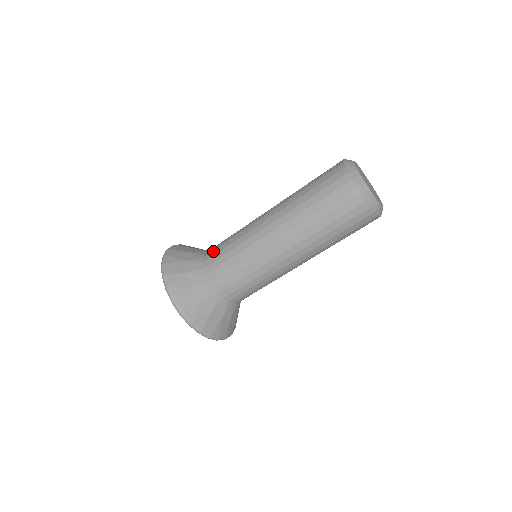
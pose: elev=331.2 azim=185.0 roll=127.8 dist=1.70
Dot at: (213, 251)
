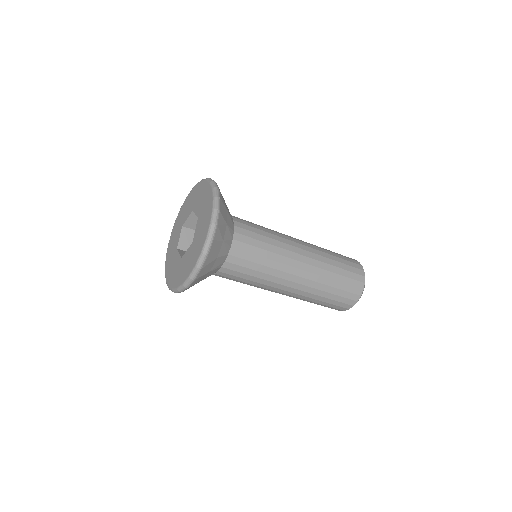
Dot at: occluded
